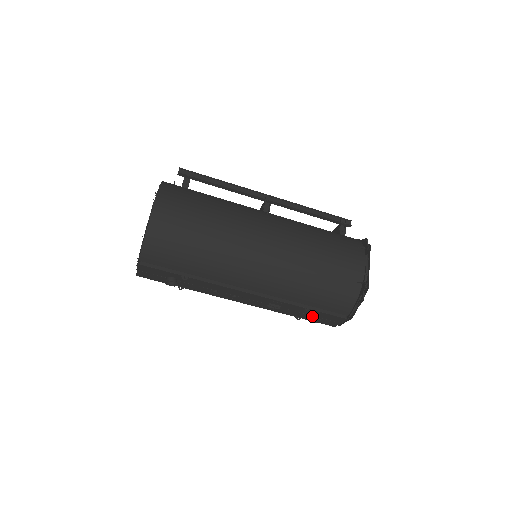
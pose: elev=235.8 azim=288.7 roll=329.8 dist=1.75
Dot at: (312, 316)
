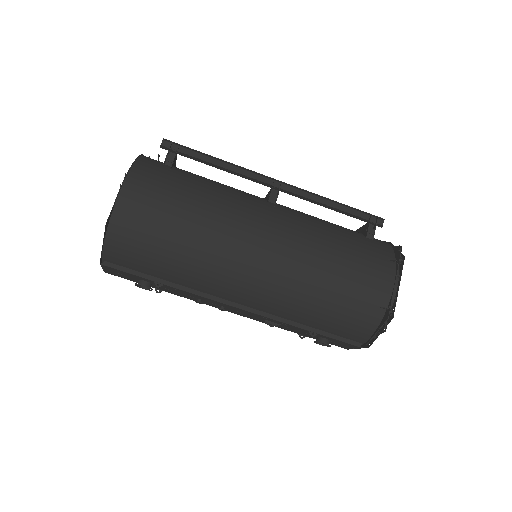
Dot at: (318, 339)
